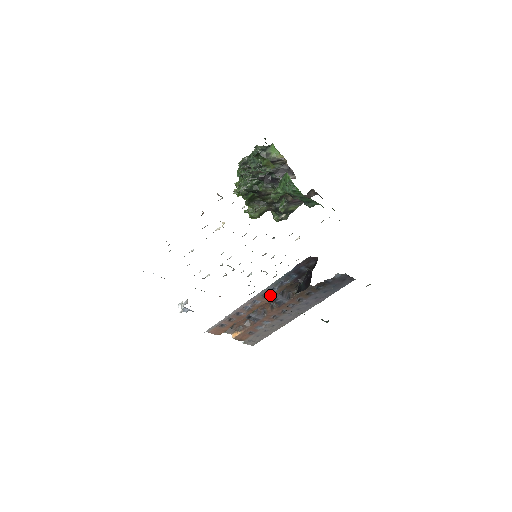
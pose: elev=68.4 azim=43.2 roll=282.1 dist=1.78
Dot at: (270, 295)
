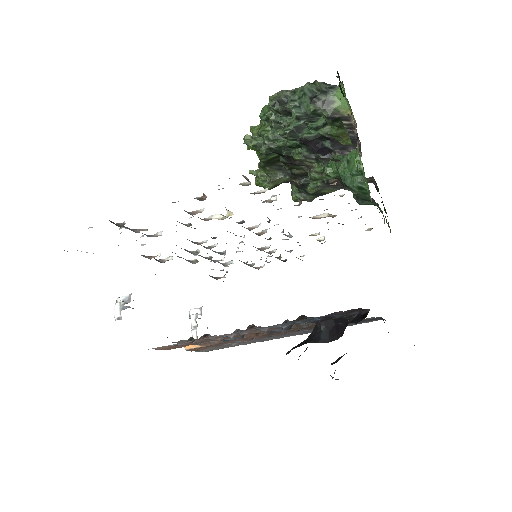
Dot at: occluded
